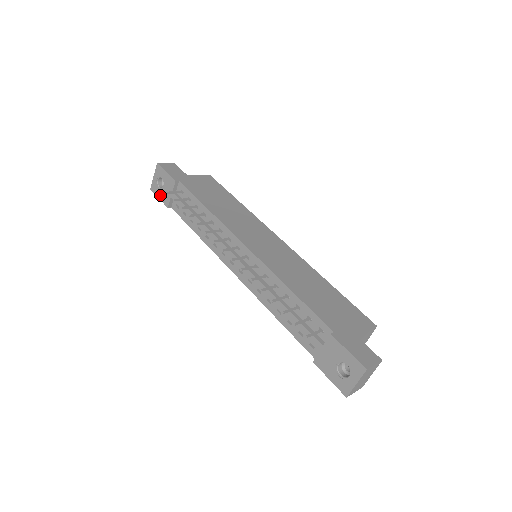
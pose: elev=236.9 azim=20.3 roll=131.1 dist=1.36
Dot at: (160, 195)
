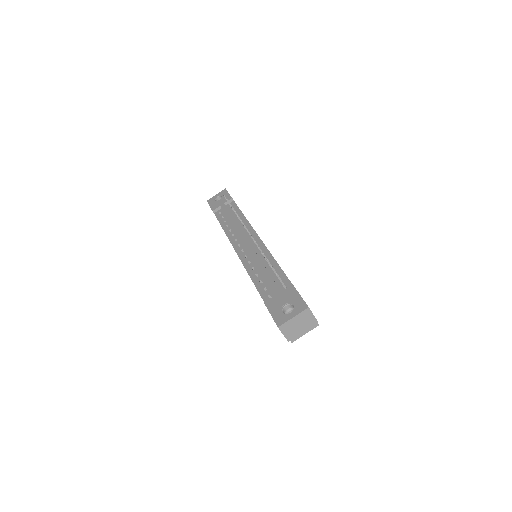
Dot at: (212, 204)
